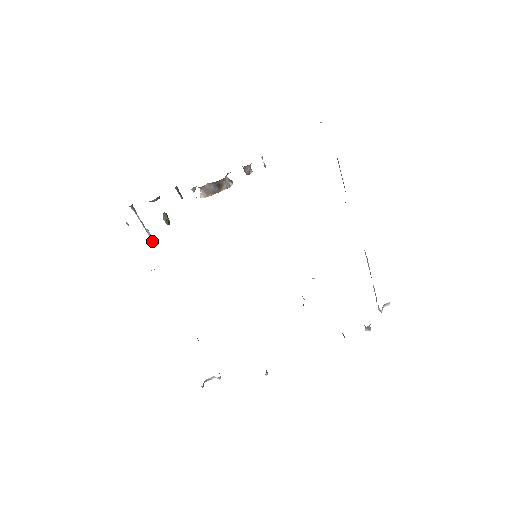
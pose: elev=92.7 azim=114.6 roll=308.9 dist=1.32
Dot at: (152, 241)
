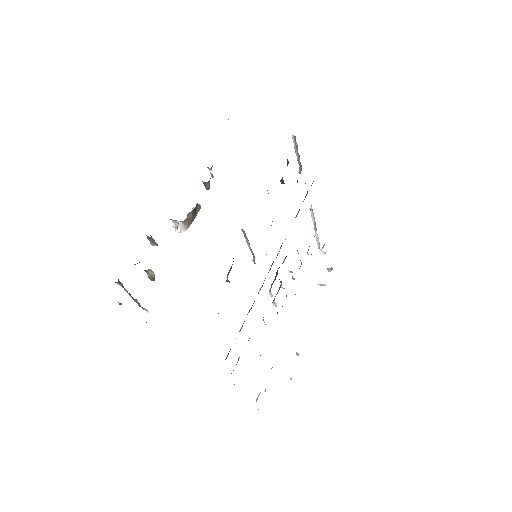
Dot at: (144, 309)
